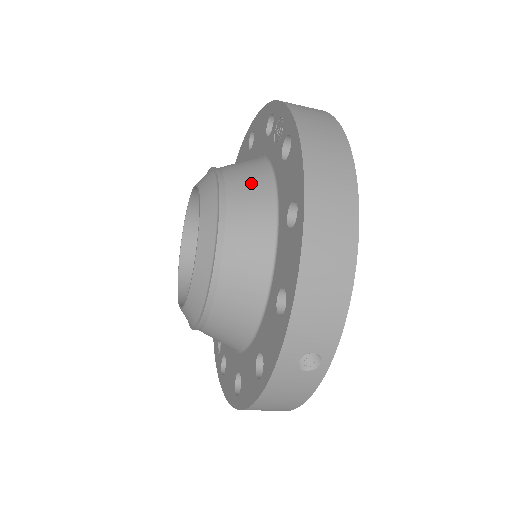
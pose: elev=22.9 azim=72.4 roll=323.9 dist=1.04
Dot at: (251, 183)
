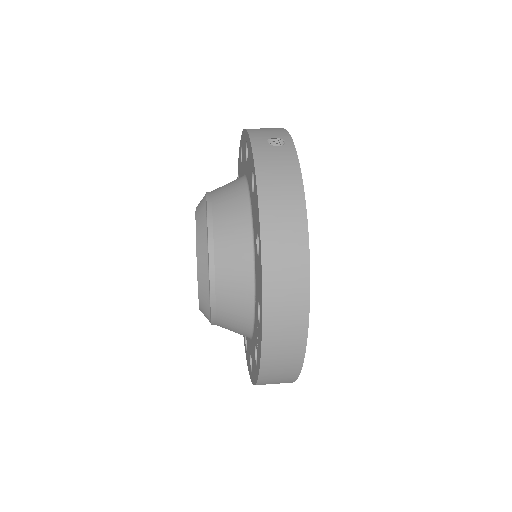
Dot at: (235, 325)
